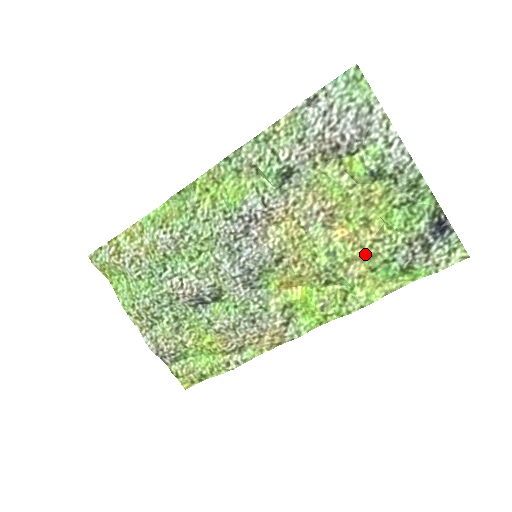
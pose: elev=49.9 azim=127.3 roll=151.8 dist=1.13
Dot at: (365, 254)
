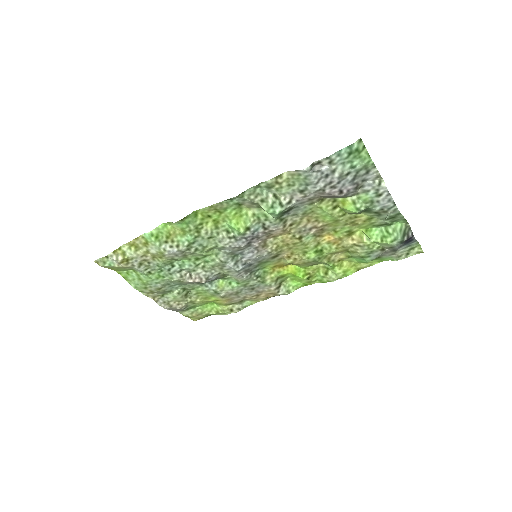
Dot at: (346, 250)
